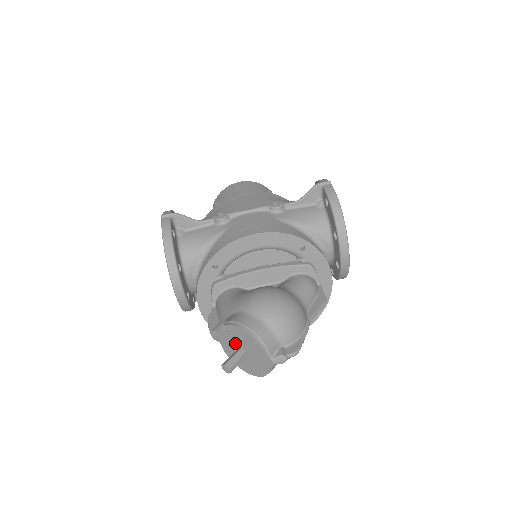
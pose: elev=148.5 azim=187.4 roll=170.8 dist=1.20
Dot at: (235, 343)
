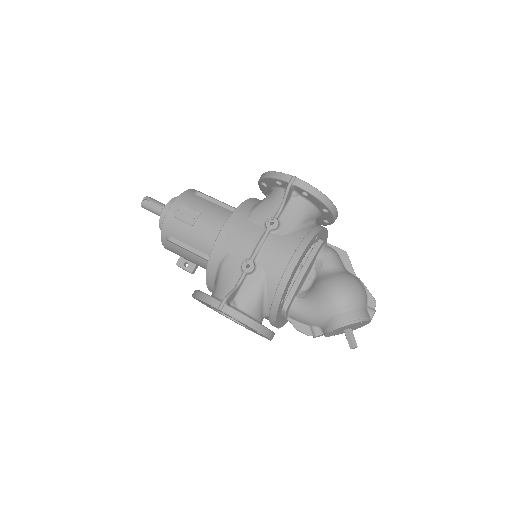
Dot at: (341, 330)
